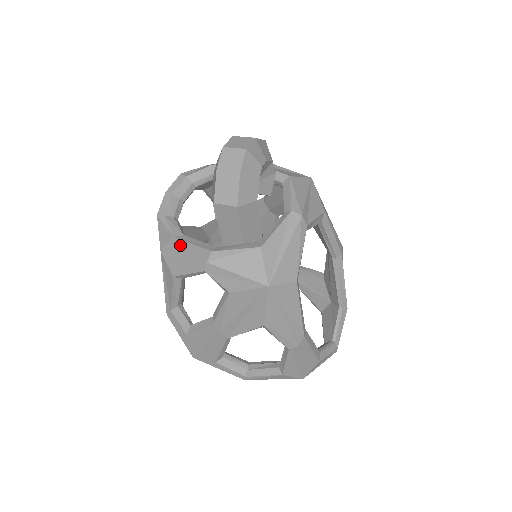
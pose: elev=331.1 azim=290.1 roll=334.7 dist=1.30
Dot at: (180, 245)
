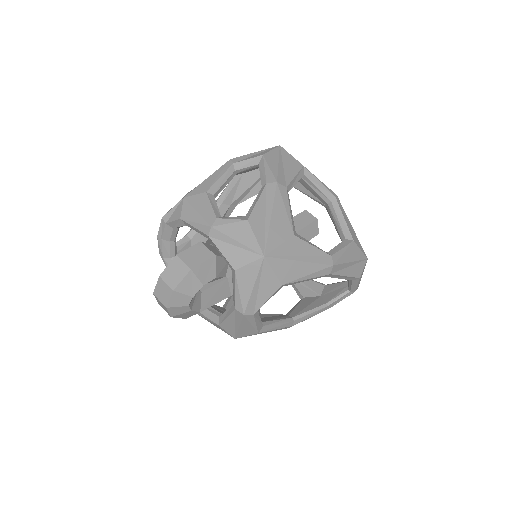
Dot at: occluded
